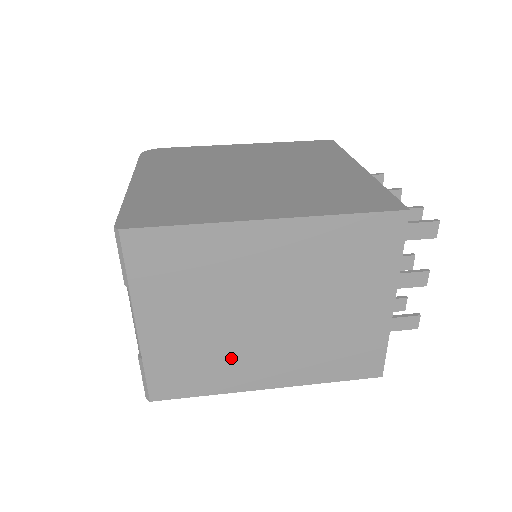
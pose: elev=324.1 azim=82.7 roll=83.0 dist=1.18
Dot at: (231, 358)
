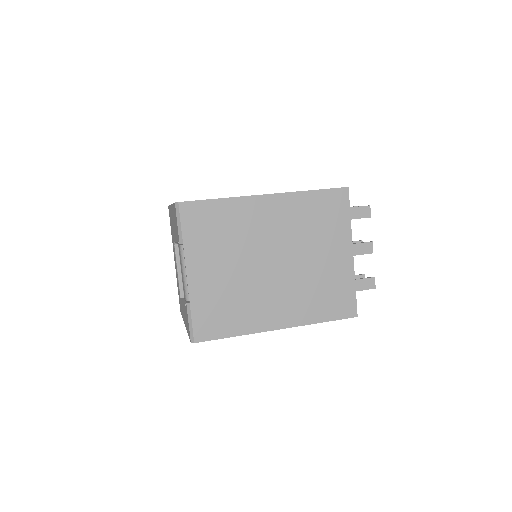
Dot at: (251, 301)
